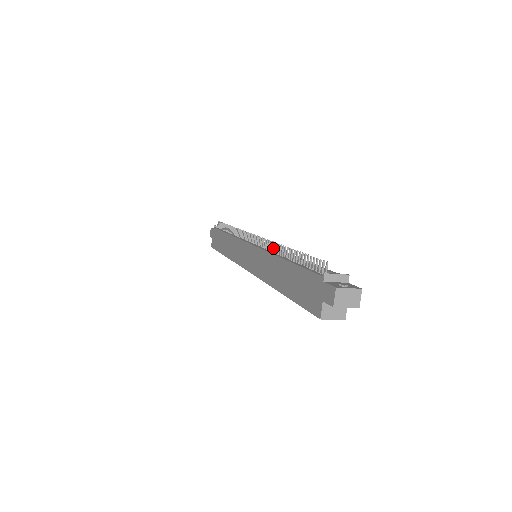
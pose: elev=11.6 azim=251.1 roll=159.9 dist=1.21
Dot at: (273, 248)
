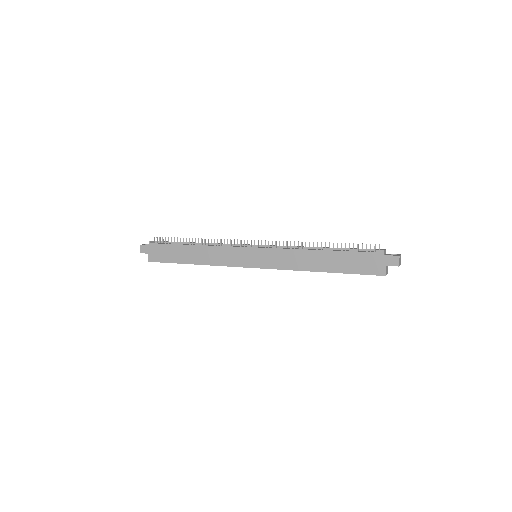
Dot at: (298, 246)
